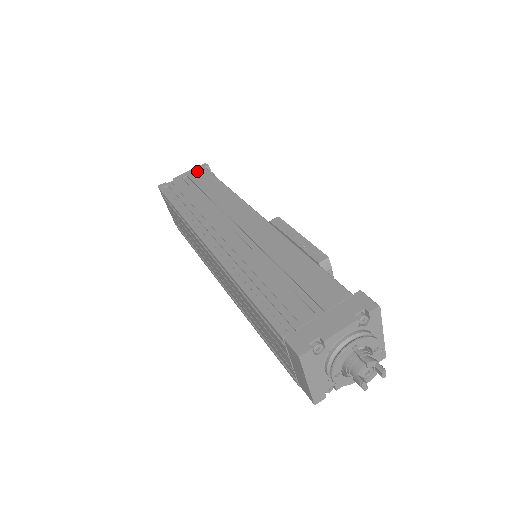
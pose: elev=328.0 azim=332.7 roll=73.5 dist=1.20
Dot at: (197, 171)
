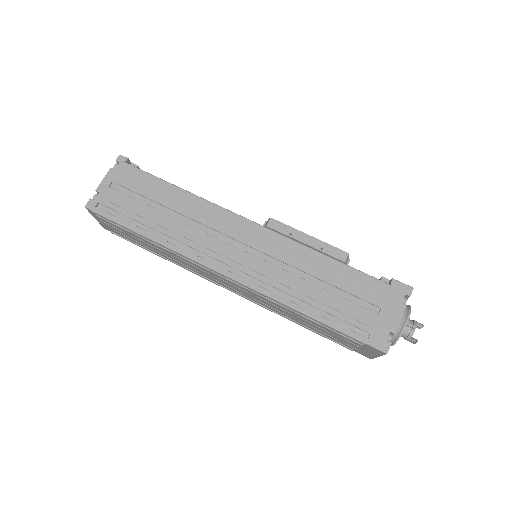
Dot at: (122, 172)
